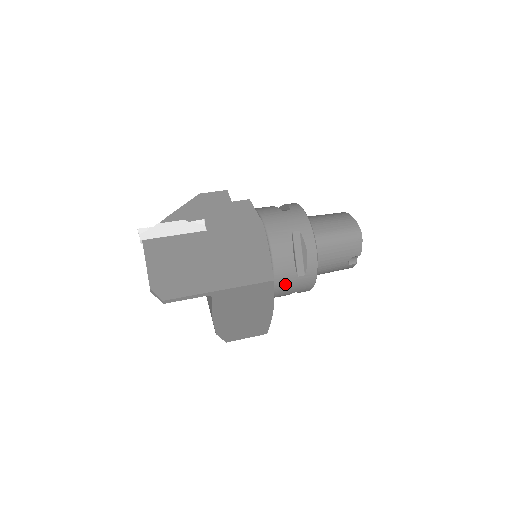
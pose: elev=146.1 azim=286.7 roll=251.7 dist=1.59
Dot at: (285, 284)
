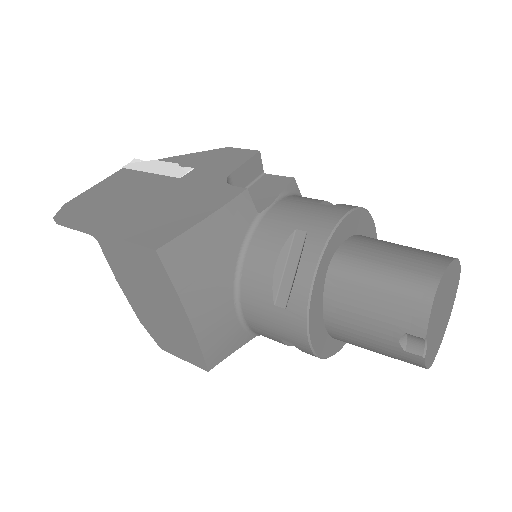
Dot at: (258, 309)
